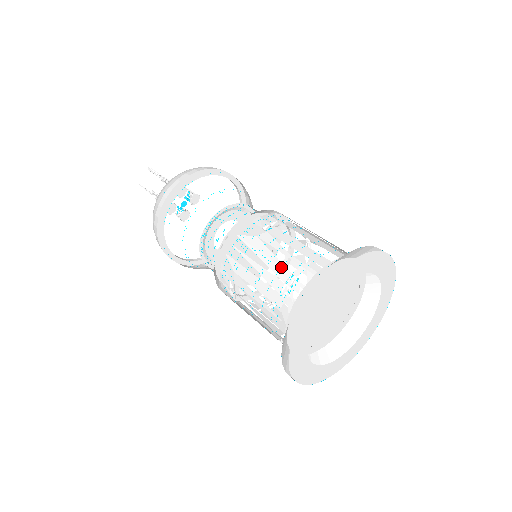
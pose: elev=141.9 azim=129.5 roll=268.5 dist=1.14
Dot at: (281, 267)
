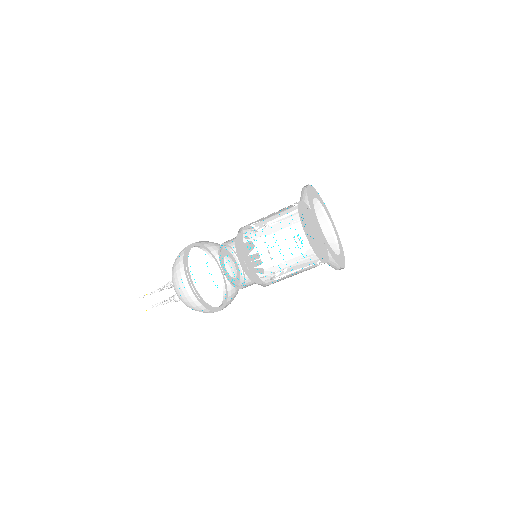
Dot at: (285, 240)
